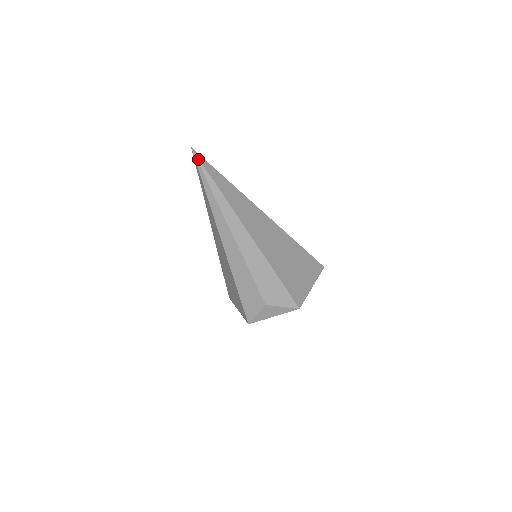
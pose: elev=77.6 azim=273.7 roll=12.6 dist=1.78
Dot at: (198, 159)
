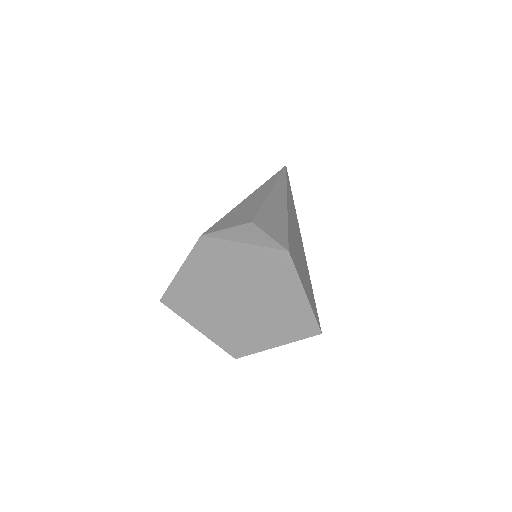
Dot at: (285, 168)
